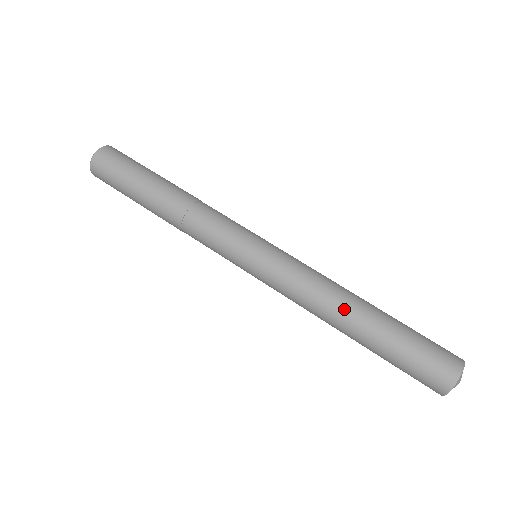
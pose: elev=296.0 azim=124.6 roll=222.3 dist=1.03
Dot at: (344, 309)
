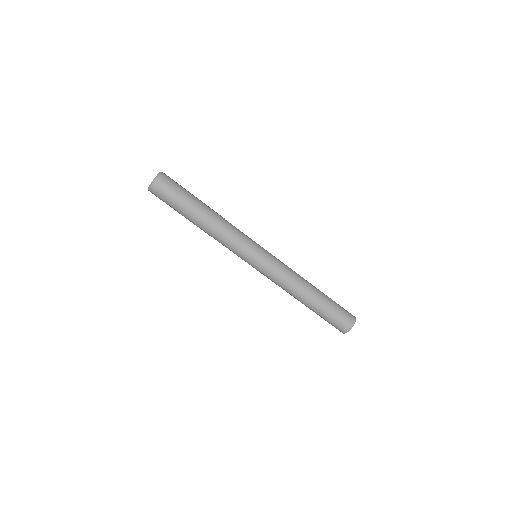
Dot at: (304, 291)
